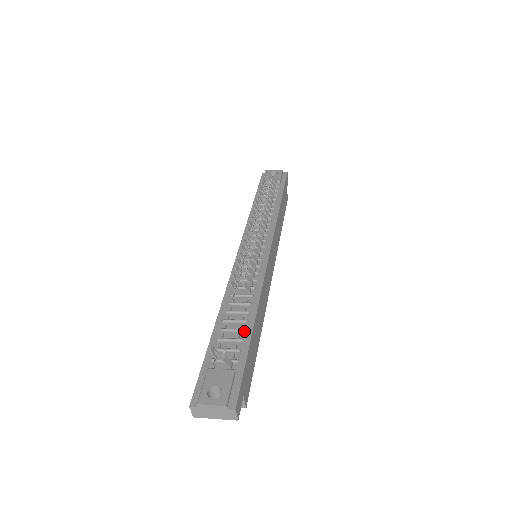
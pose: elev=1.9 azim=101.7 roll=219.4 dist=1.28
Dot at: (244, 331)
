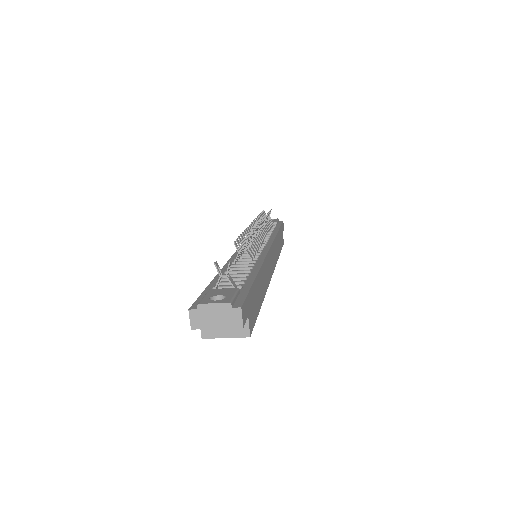
Dot at: (248, 275)
